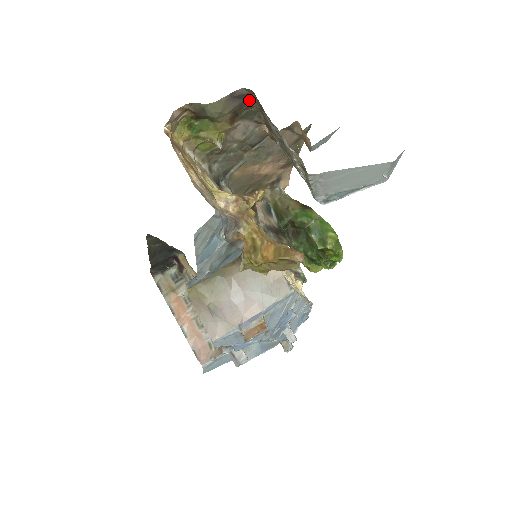
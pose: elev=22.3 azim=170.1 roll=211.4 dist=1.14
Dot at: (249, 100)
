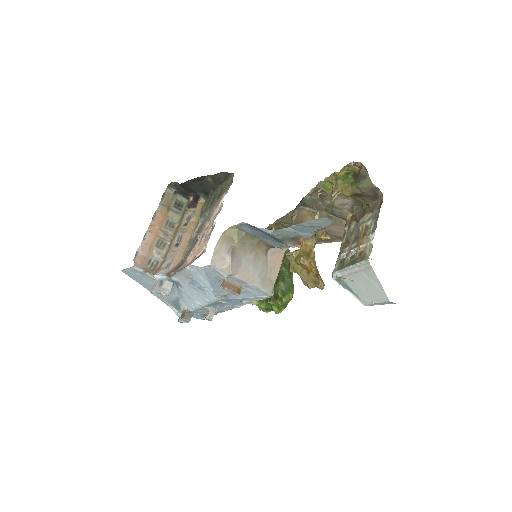
Dot at: (372, 199)
